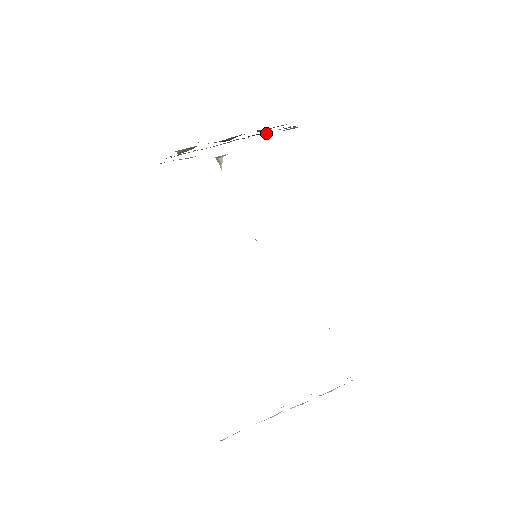
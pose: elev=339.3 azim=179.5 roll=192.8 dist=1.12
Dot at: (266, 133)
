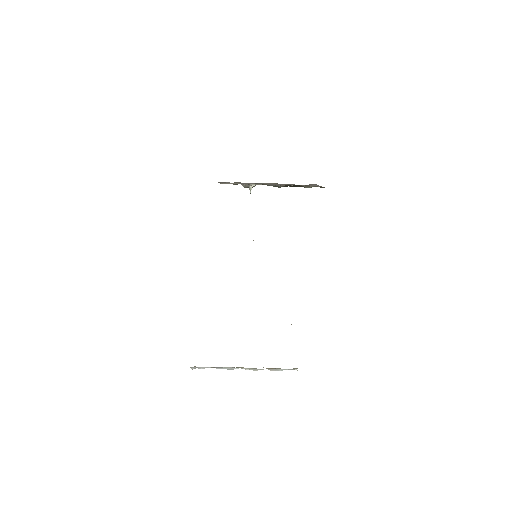
Dot at: occluded
